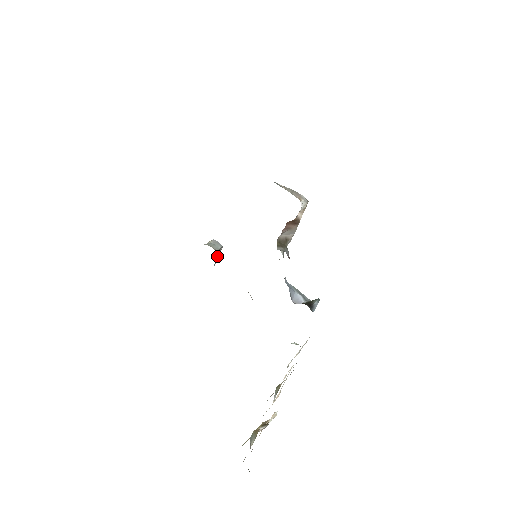
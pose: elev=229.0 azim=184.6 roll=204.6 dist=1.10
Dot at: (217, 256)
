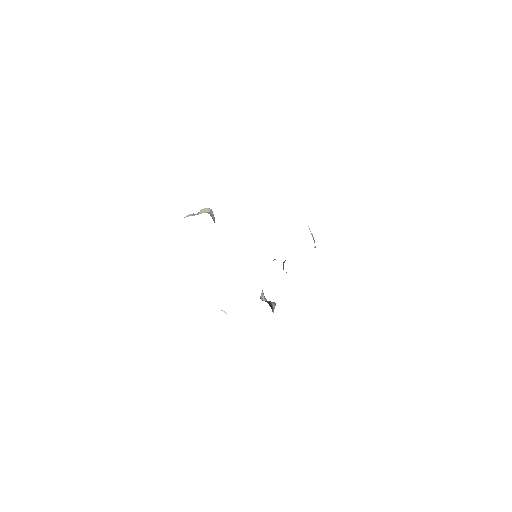
Dot at: occluded
